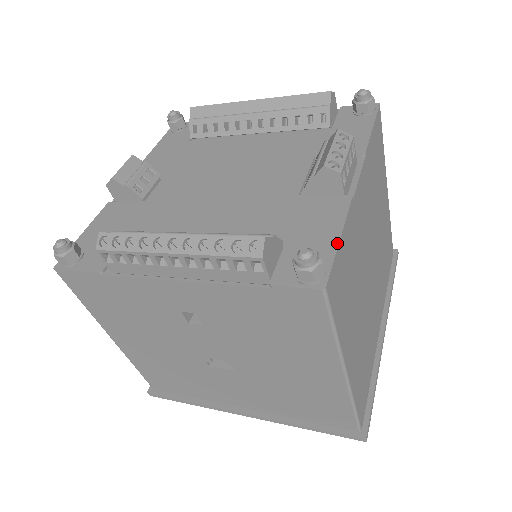
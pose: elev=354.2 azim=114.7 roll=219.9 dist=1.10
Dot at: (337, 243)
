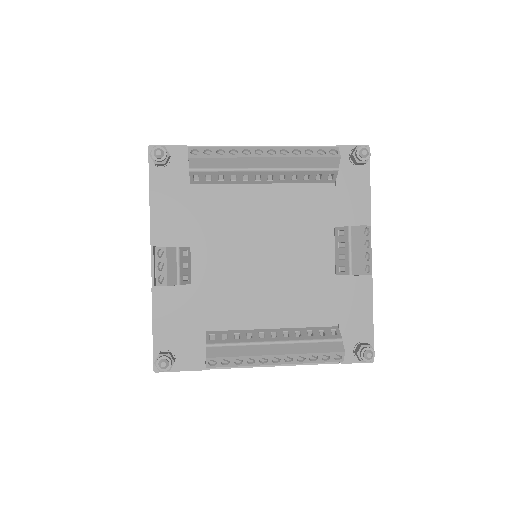
Dot at: (373, 324)
